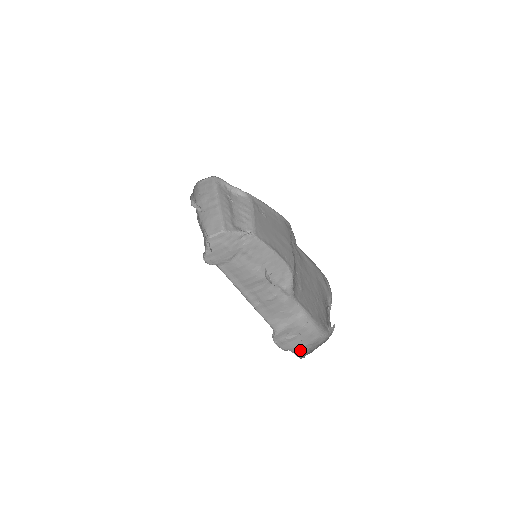
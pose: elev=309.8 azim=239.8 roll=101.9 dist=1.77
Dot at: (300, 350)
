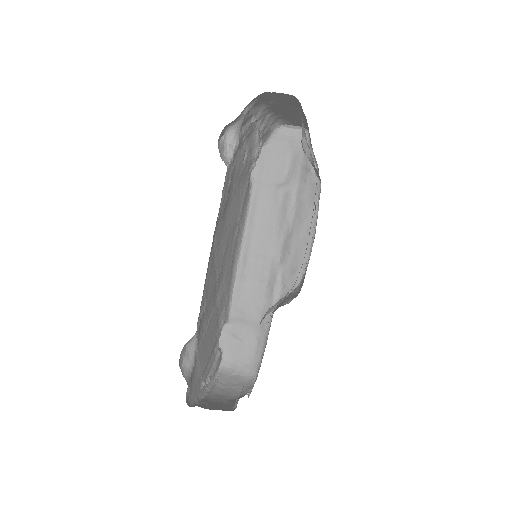
Dot at: (231, 358)
